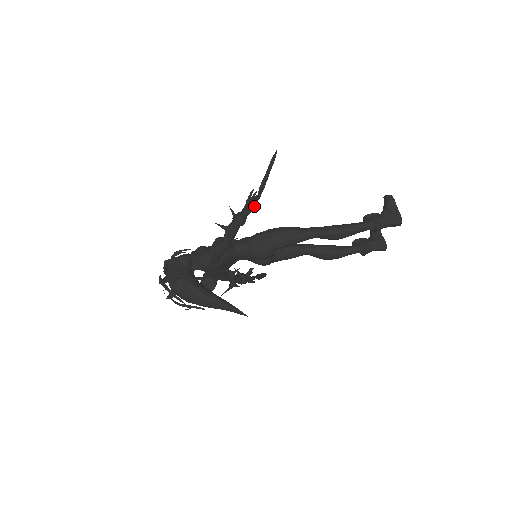
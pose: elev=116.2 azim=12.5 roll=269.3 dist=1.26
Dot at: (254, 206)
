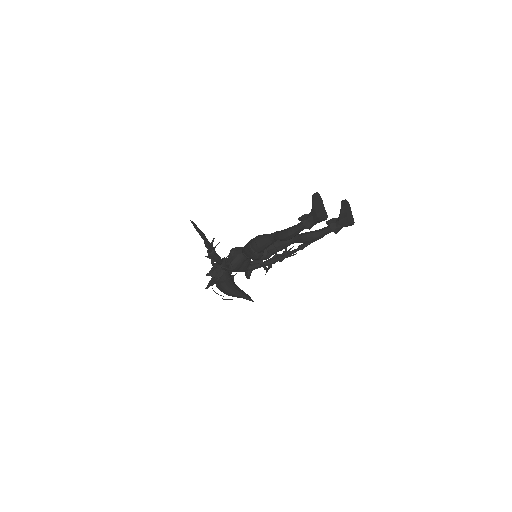
Dot at: (210, 246)
